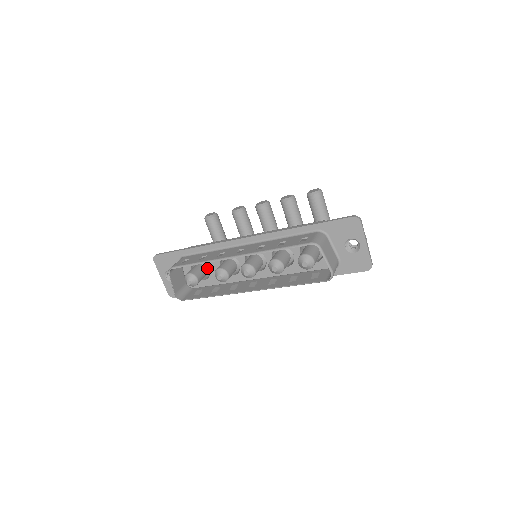
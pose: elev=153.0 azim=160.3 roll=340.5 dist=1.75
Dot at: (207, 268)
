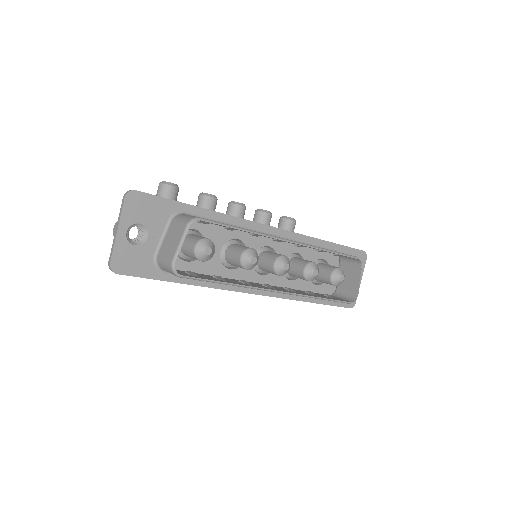
Dot at: occluded
